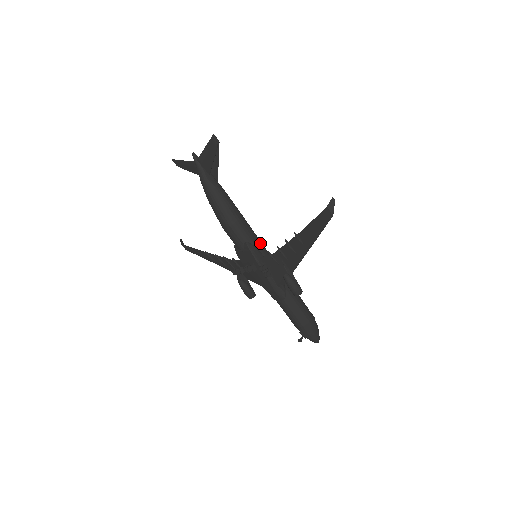
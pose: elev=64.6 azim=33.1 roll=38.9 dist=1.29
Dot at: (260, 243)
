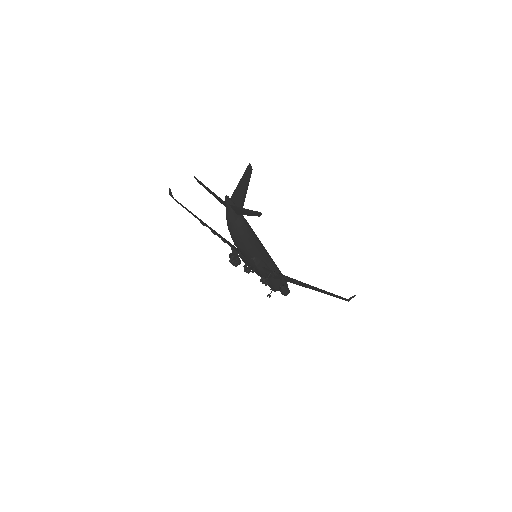
Dot at: (264, 252)
